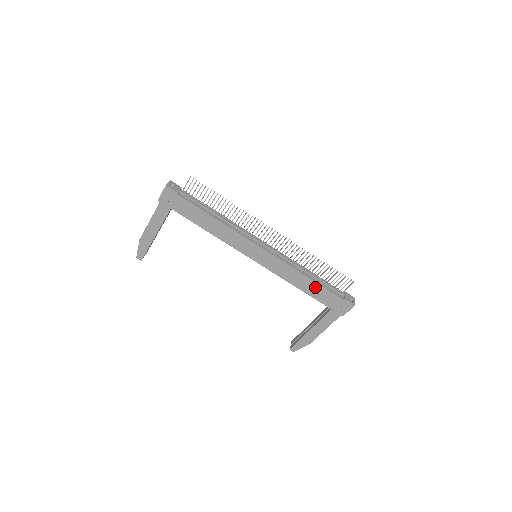
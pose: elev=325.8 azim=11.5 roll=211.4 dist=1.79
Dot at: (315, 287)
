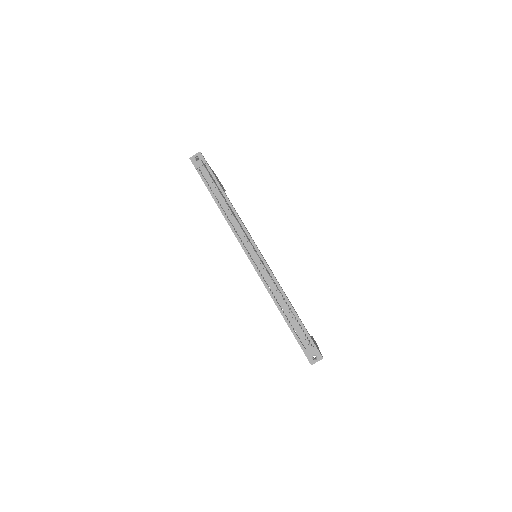
Dot at: occluded
